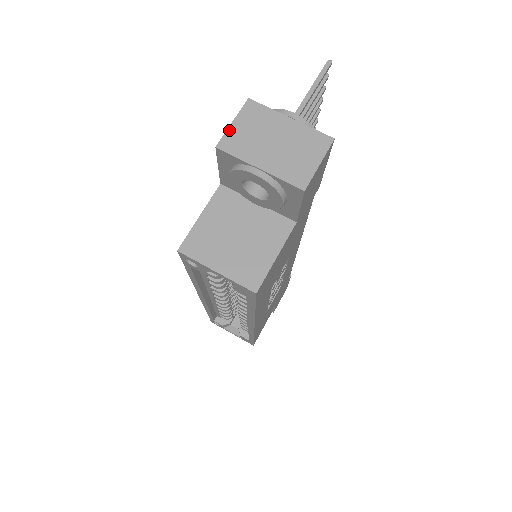
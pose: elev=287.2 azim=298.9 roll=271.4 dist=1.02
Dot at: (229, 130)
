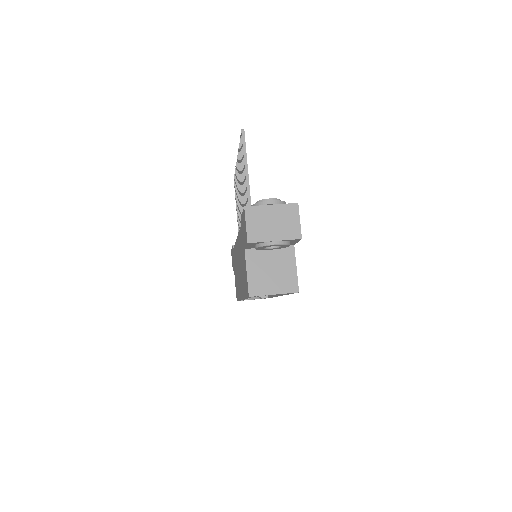
Dot at: (247, 230)
